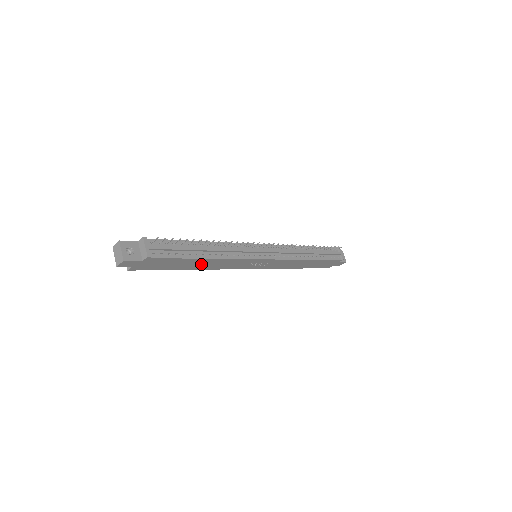
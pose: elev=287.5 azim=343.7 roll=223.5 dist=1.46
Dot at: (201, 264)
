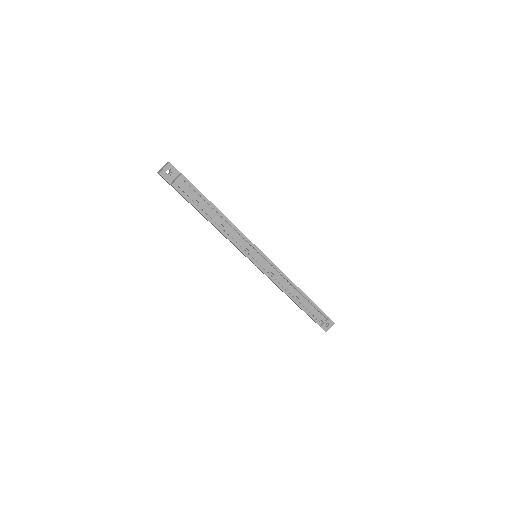
Dot at: occluded
